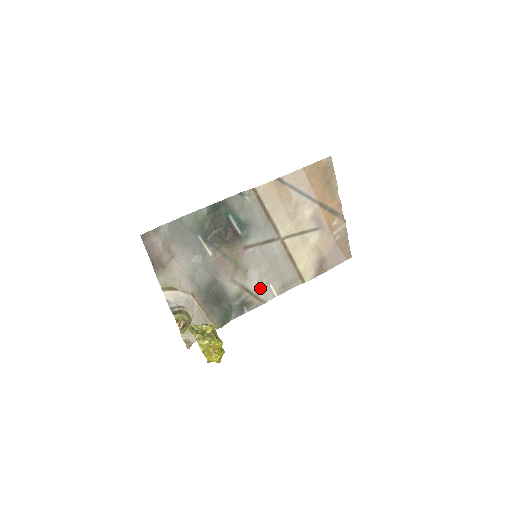
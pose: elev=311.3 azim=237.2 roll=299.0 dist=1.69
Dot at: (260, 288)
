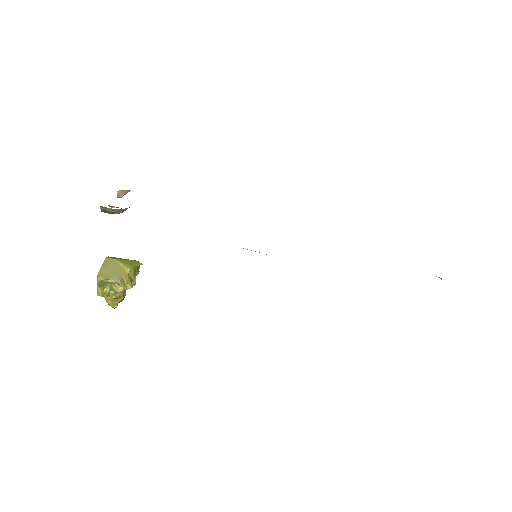
Dot at: occluded
